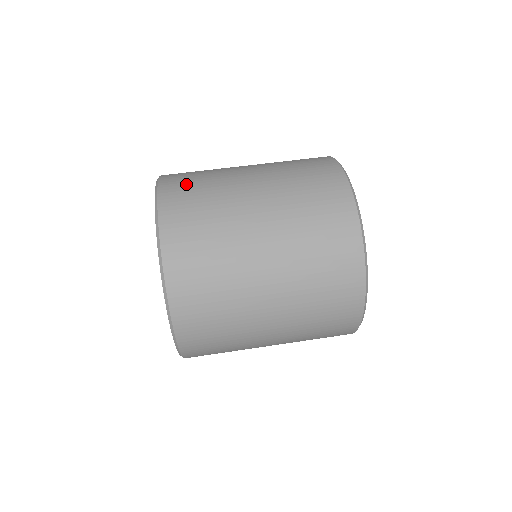
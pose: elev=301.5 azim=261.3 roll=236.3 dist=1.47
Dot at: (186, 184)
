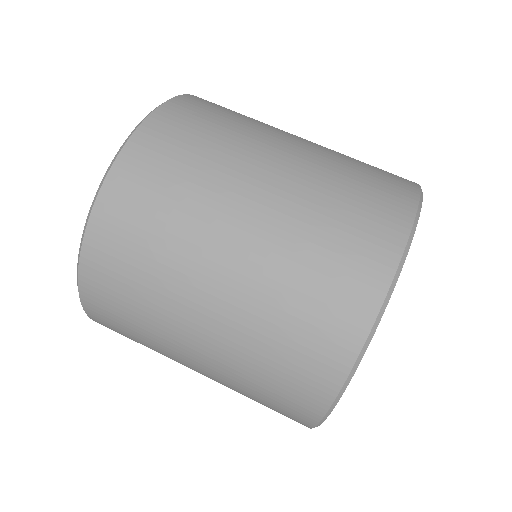
Dot at: (126, 237)
